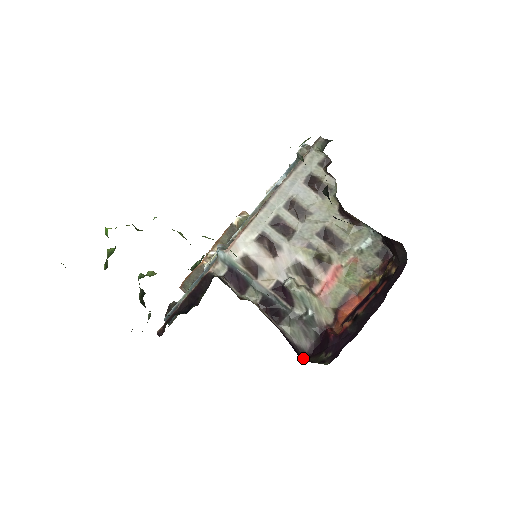
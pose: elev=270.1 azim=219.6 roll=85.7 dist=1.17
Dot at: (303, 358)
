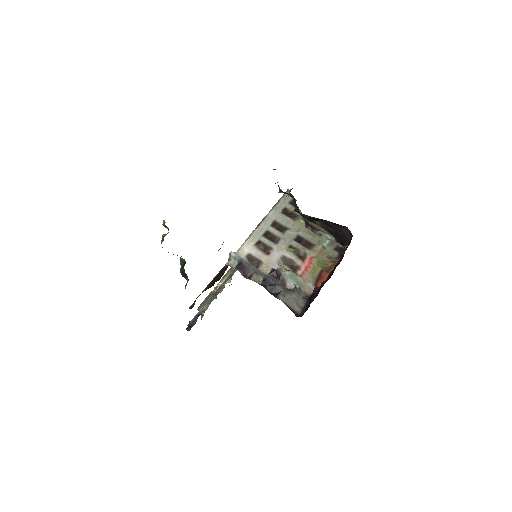
Dot at: (298, 316)
